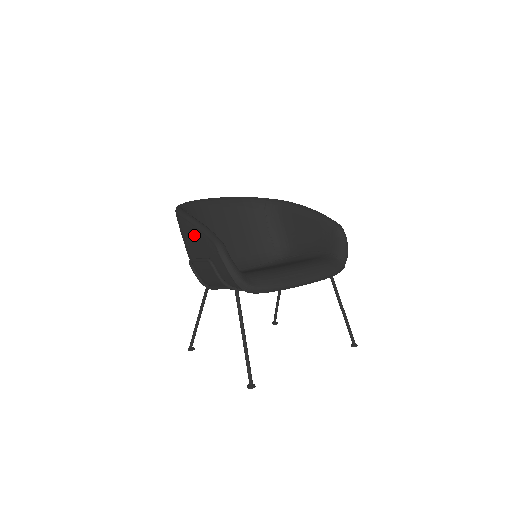
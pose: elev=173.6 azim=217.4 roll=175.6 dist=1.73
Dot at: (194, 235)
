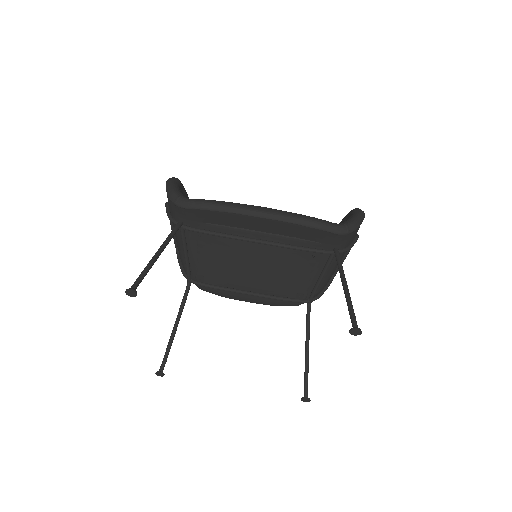
Dot at: occluded
